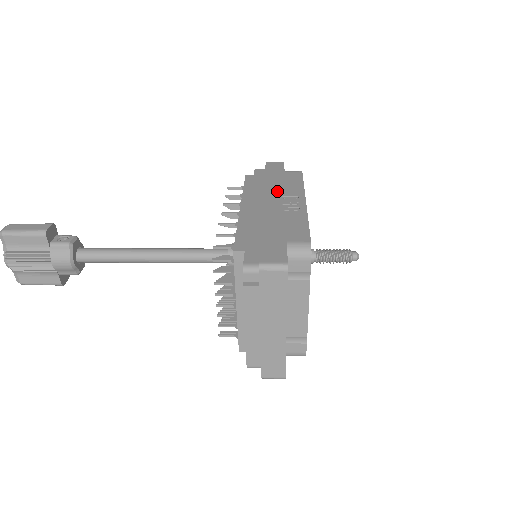
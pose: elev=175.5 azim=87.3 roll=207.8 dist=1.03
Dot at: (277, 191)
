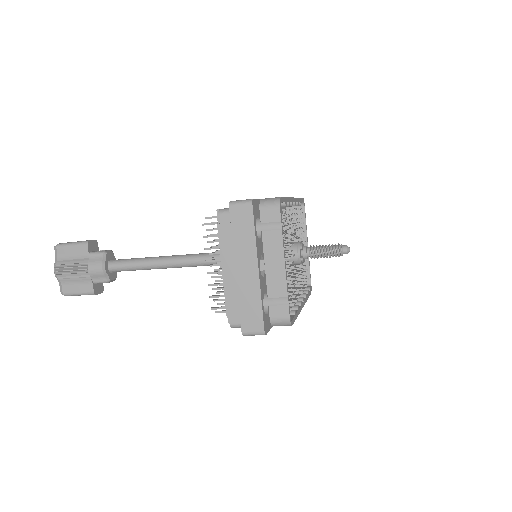
Dot at: occluded
